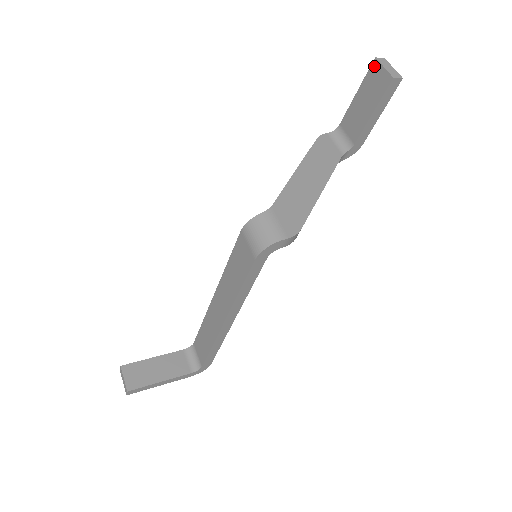
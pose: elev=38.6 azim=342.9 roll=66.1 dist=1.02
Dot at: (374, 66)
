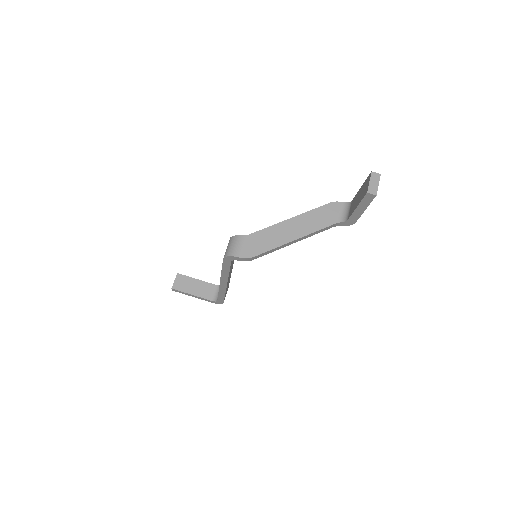
Dot at: (369, 177)
